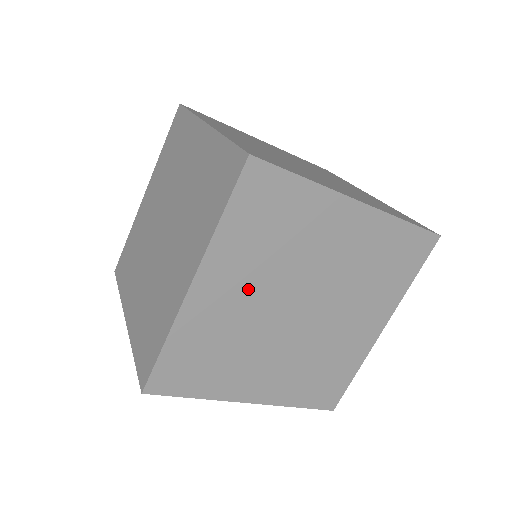
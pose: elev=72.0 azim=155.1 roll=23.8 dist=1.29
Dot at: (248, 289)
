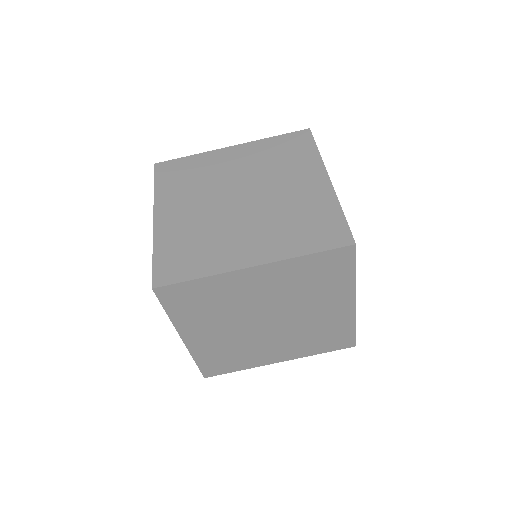
Dot at: (267, 292)
